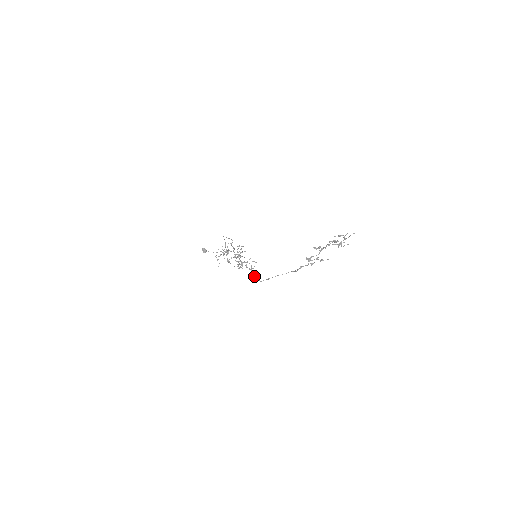
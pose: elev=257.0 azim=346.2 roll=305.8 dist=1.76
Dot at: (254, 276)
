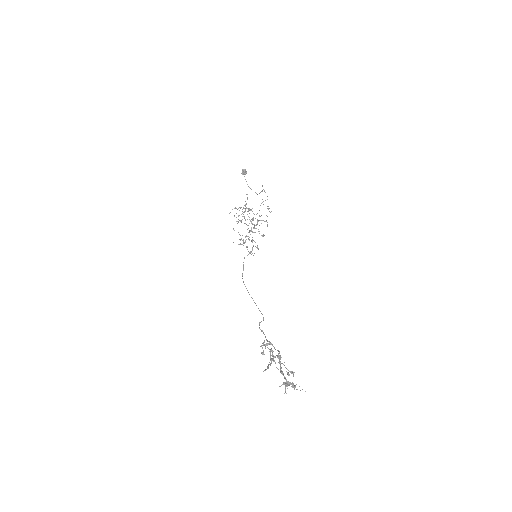
Dot at: occluded
